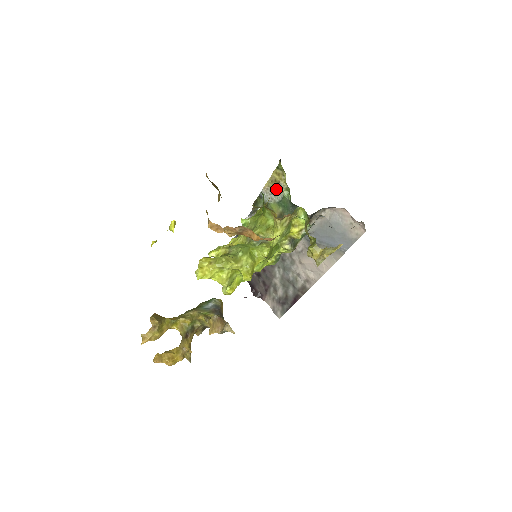
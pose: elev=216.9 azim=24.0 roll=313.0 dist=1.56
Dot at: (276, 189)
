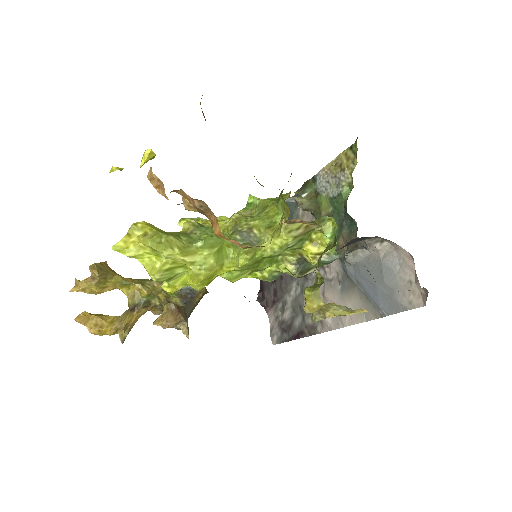
Dot at: (336, 178)
